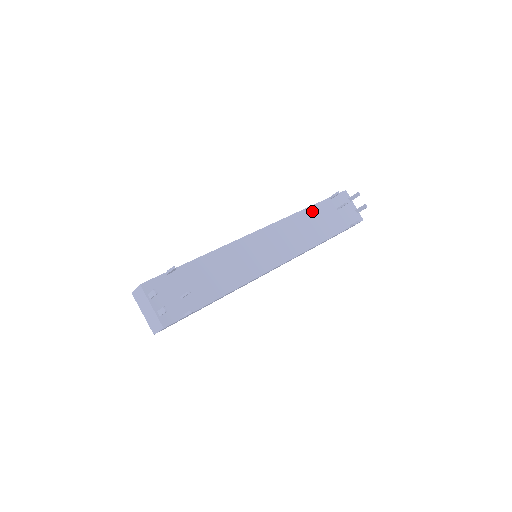
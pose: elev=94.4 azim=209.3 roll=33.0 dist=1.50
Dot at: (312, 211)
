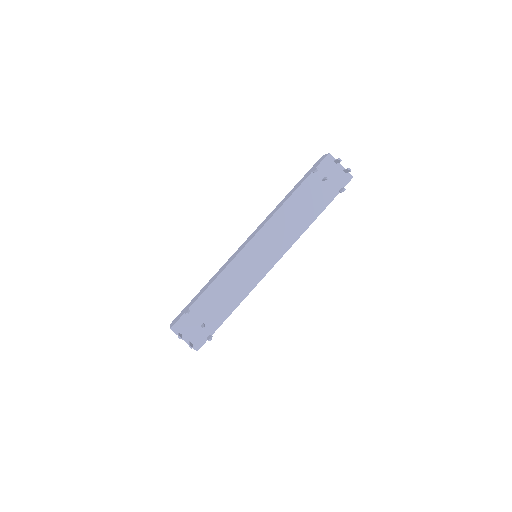
Dot at: (296, 196)
